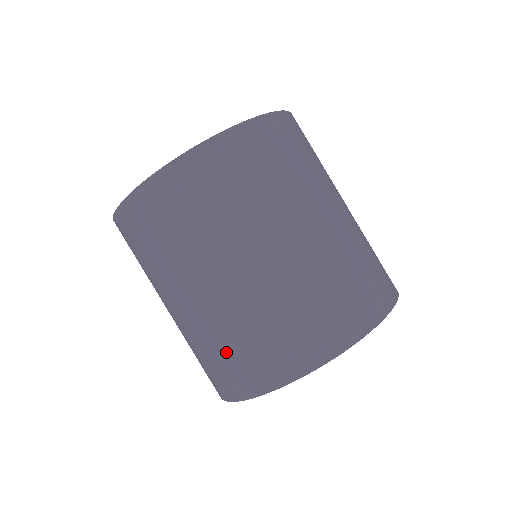
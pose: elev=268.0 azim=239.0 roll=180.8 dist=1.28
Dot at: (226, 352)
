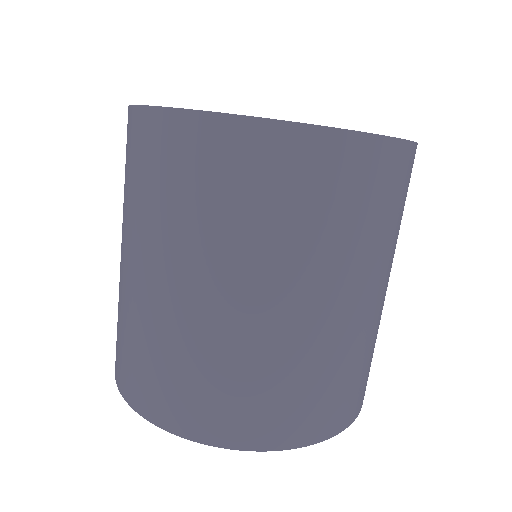
Dot at: (145, 355)
